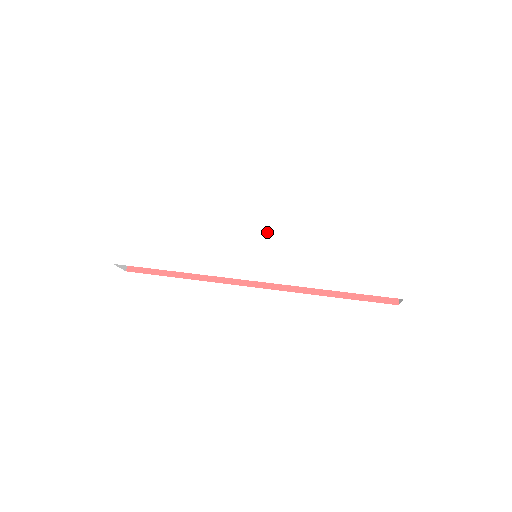
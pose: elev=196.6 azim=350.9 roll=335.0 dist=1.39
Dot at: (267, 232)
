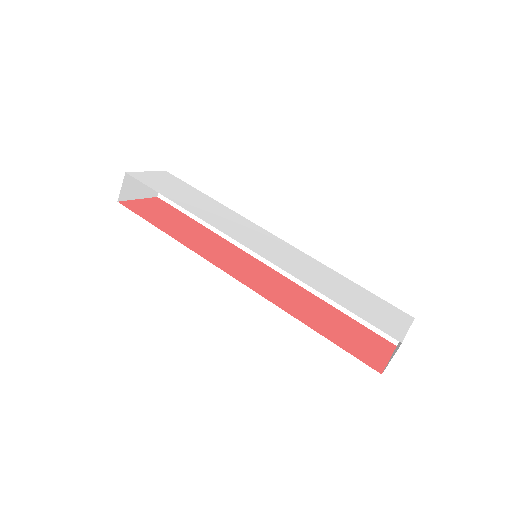
Dot at: (282, 243)
